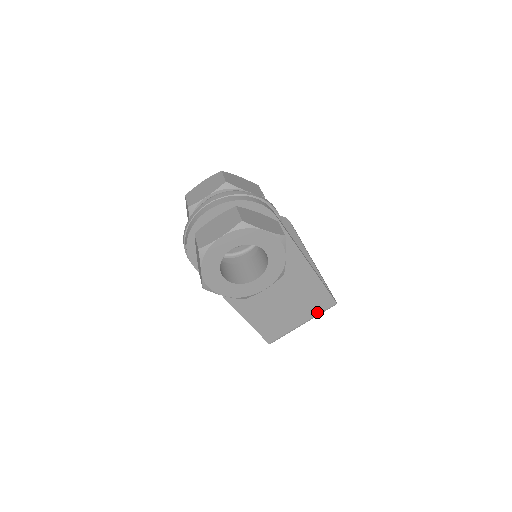
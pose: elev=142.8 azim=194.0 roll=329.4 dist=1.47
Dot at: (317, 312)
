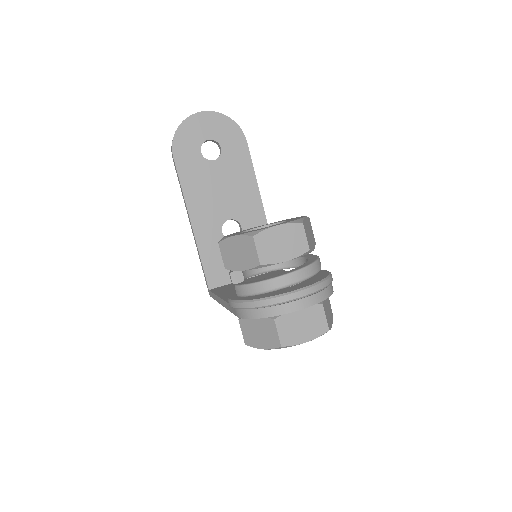
Dot at: occluded
